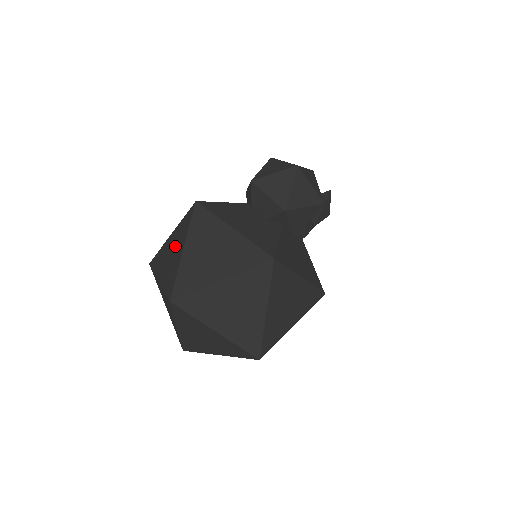
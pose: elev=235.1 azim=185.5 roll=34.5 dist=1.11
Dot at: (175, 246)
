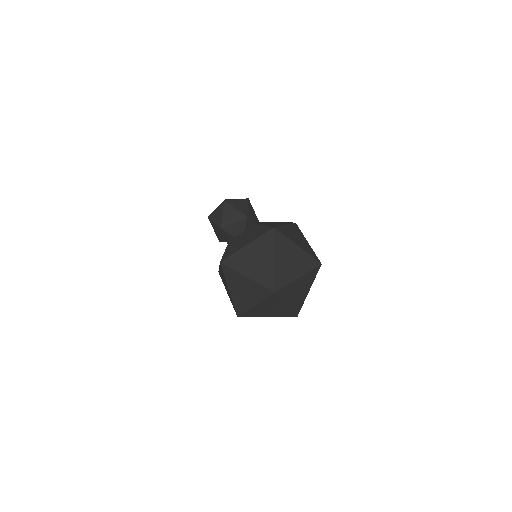
Dot at: (240, 285)
